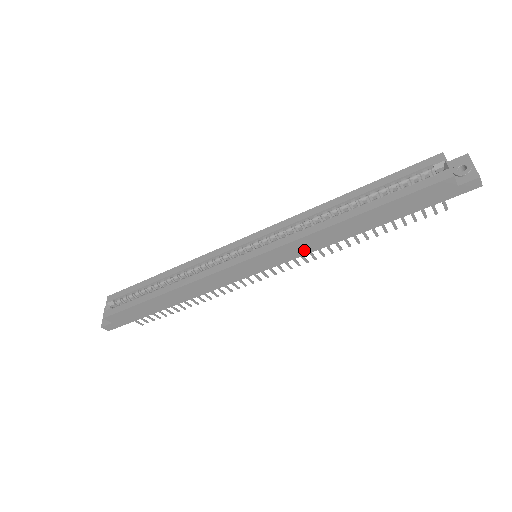
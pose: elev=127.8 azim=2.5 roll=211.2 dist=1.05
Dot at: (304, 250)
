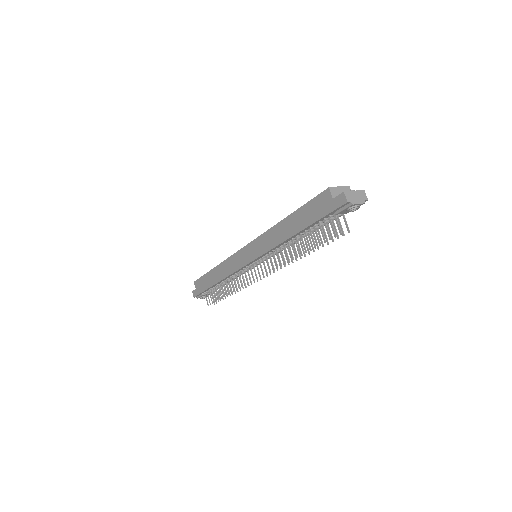
Dot at: (266, 247)
